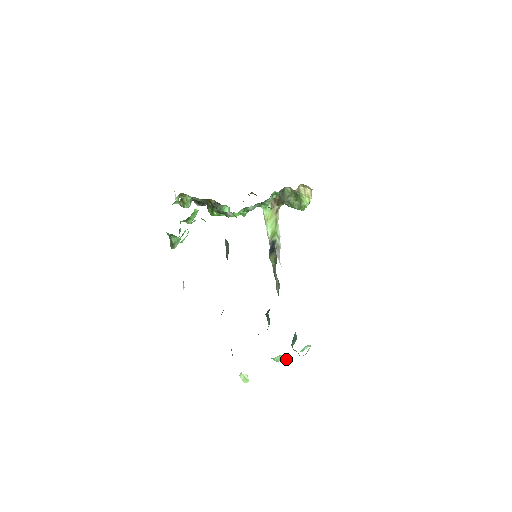
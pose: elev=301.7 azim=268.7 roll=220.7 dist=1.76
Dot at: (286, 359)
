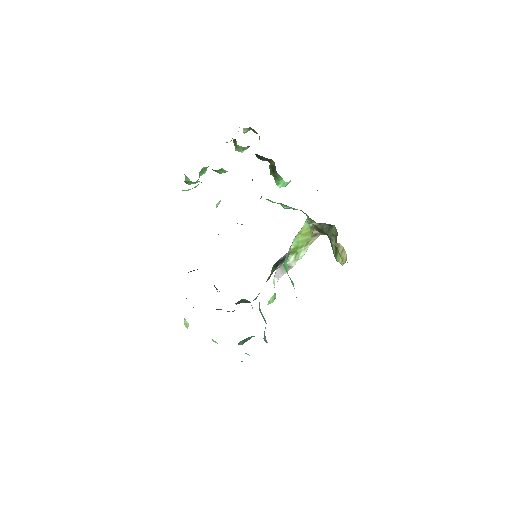
Dot at: occluded
